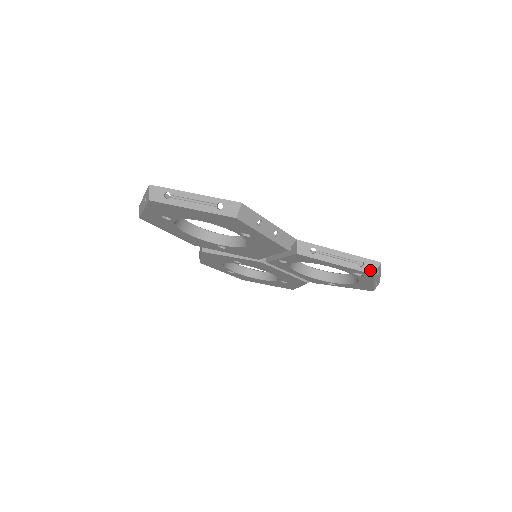
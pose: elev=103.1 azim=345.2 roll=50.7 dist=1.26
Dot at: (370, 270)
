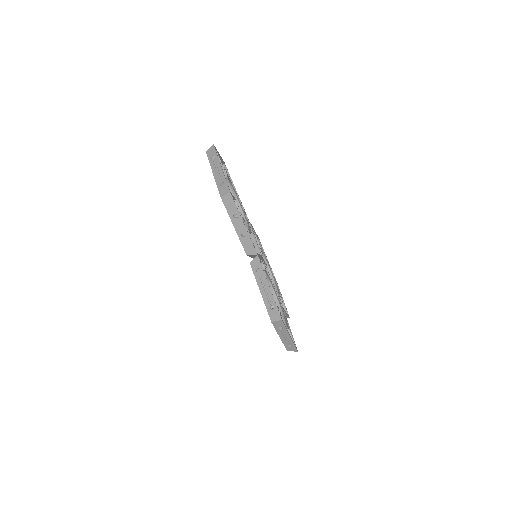
Dot at: (272, 317)
